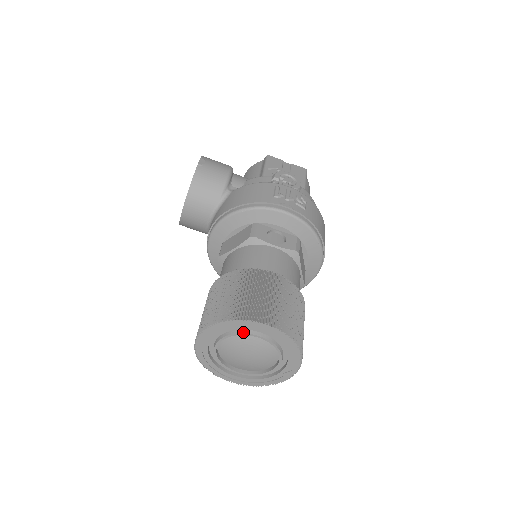
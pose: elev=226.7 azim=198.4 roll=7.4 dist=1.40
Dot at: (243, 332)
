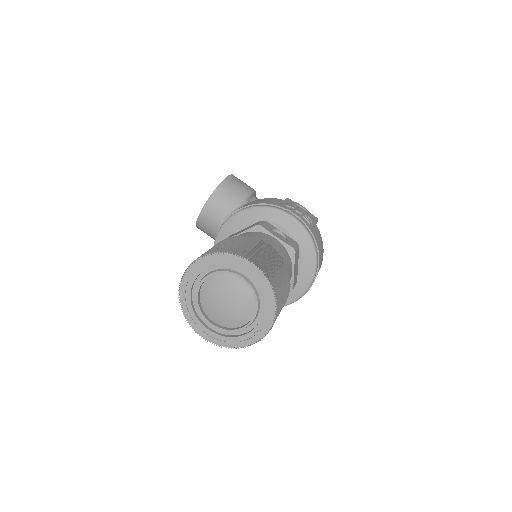
Dot at: (229, 271)
